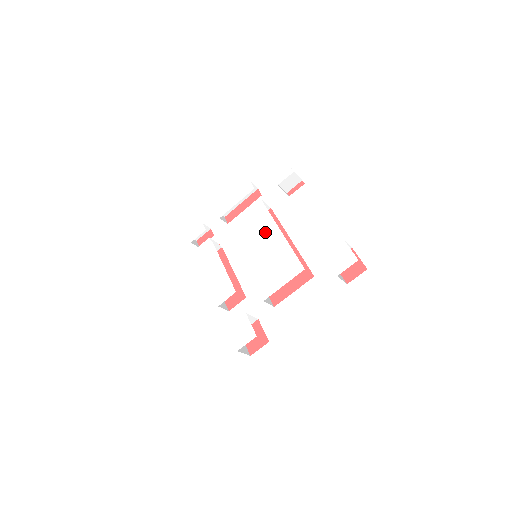
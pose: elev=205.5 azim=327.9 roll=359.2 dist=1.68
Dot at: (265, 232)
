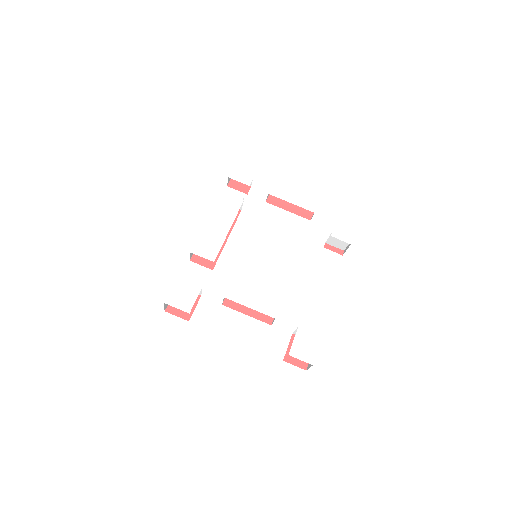
Dot at: (284, 253)
